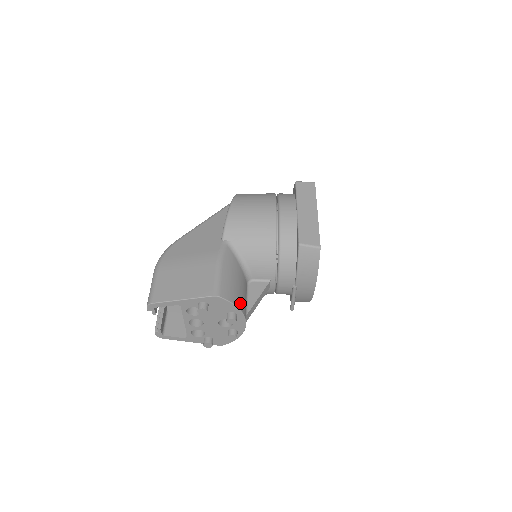
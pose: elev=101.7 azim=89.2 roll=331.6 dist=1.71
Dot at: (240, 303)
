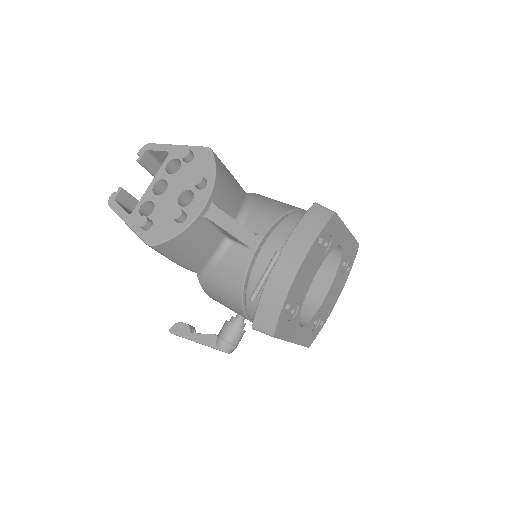
Dot at: (219, 182)
